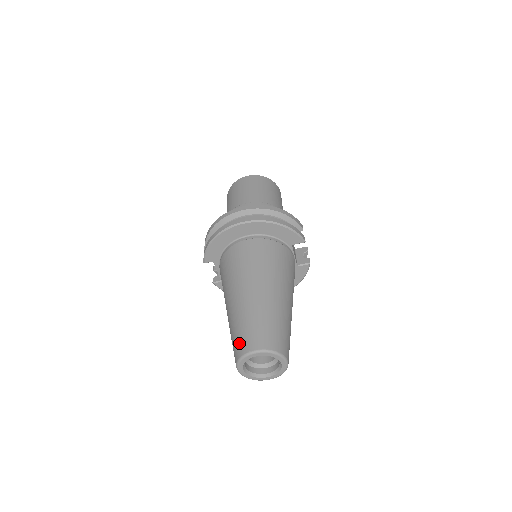
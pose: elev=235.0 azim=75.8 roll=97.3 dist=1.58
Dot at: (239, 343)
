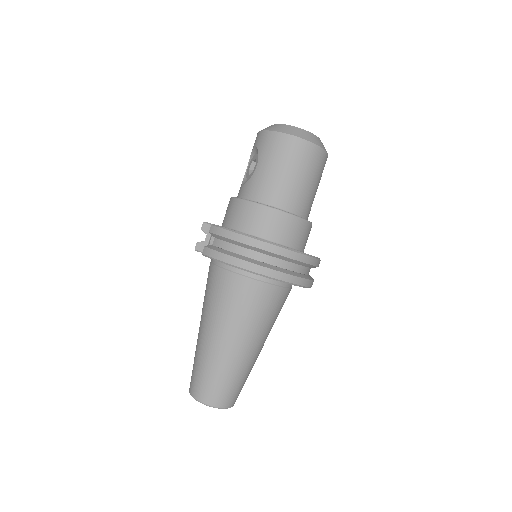
Dot at: (206, 390)
